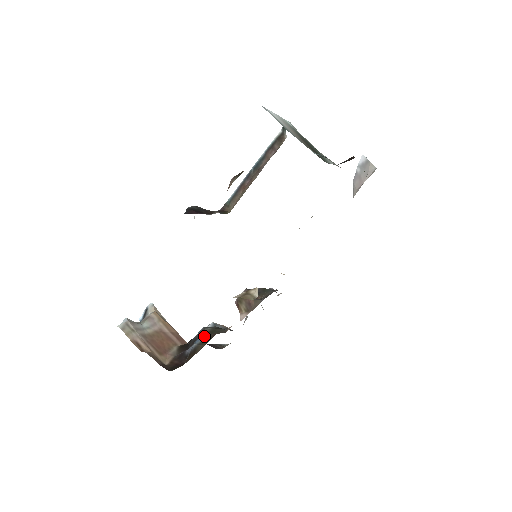
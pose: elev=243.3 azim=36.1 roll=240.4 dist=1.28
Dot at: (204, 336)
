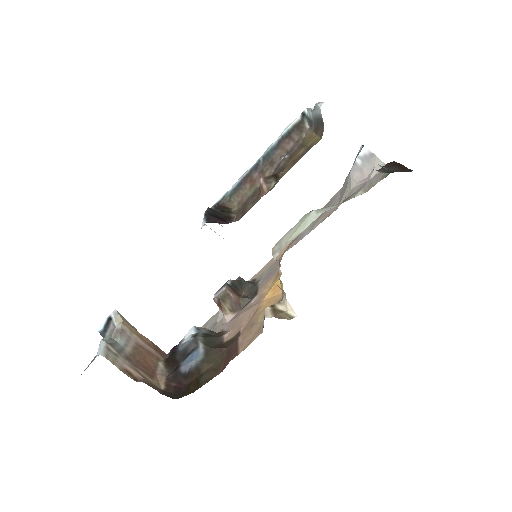
Dot at: (202, 350)
